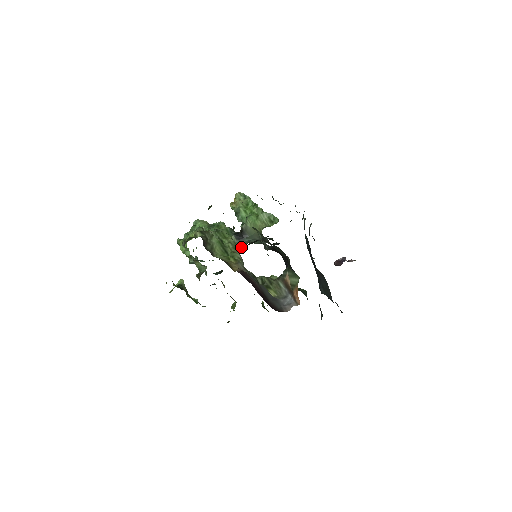
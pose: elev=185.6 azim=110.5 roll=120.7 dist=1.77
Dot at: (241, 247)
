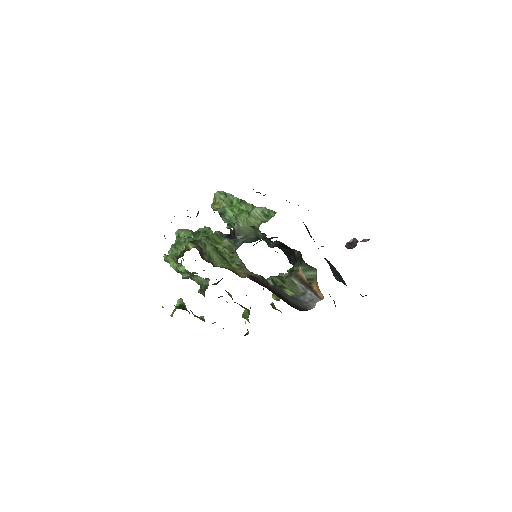
Dot at: occluded
